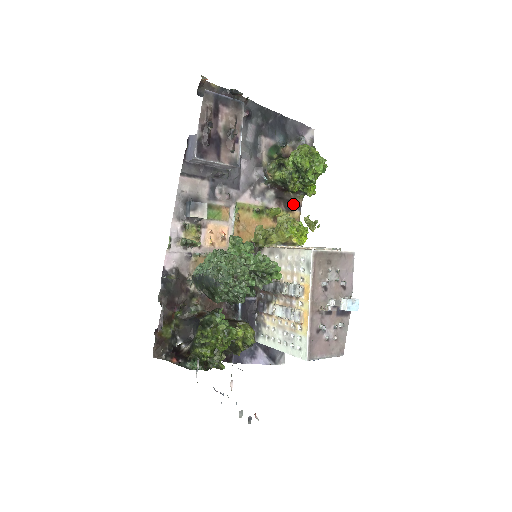
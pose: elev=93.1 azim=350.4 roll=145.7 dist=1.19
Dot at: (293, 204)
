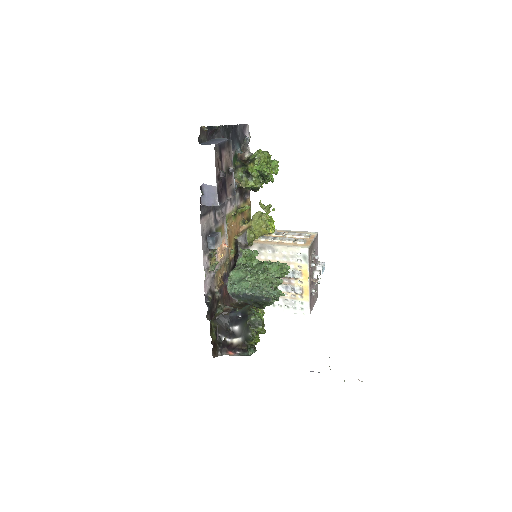
Dot at: (246, 193)
